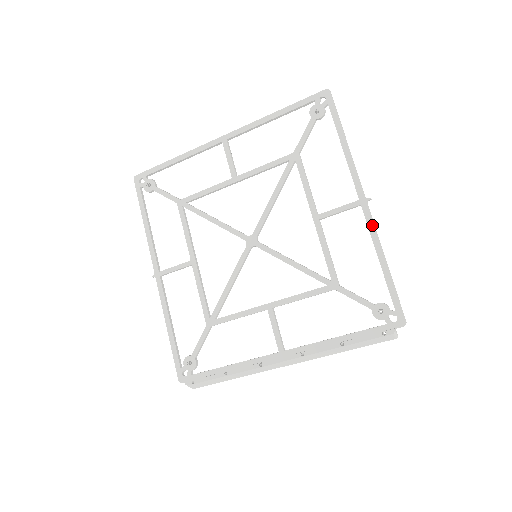
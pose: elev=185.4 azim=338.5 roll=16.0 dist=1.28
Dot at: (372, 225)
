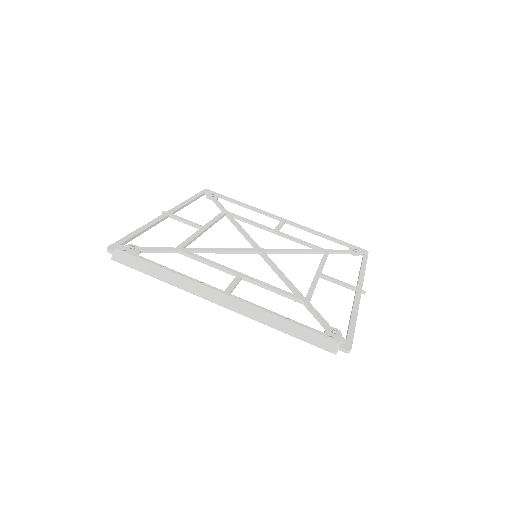
Dot at: (358, 299)
